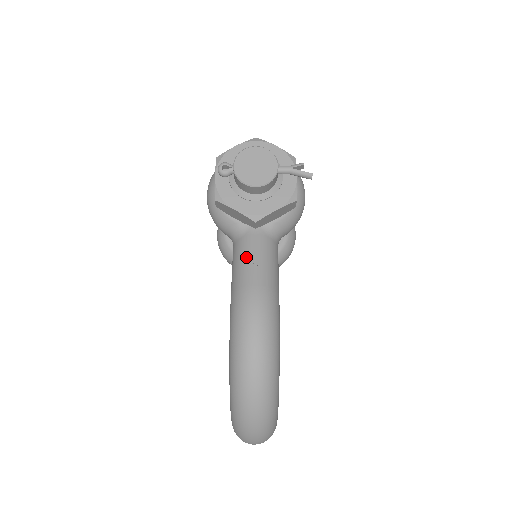
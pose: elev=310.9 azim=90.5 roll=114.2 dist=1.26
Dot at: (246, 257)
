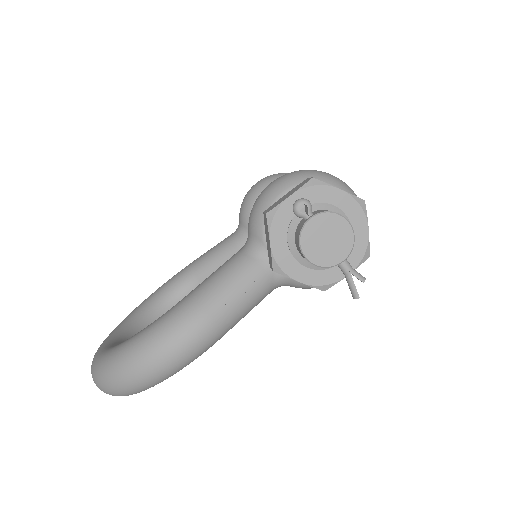
Dot at: (234, 283)
